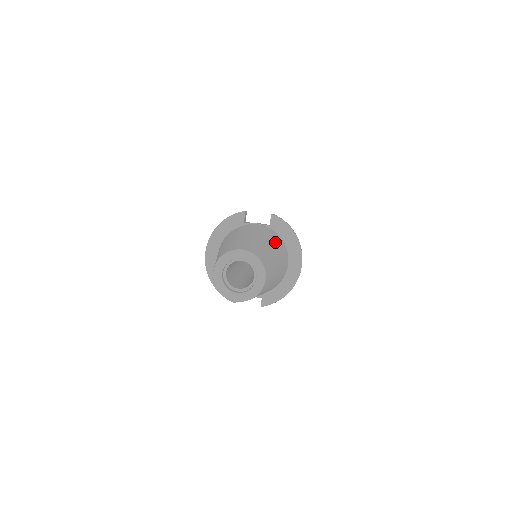
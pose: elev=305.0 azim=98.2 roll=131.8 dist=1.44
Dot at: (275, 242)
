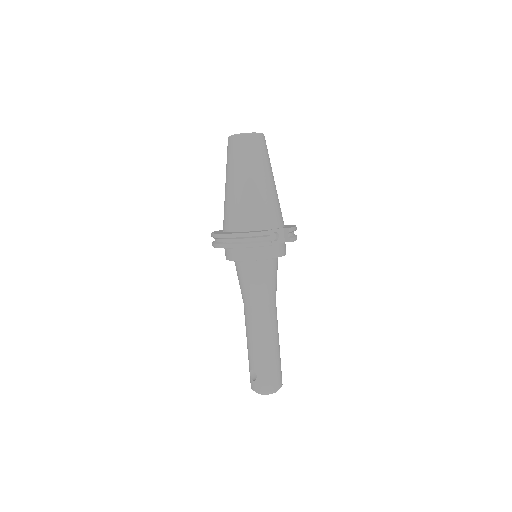
Dot at: occluded
